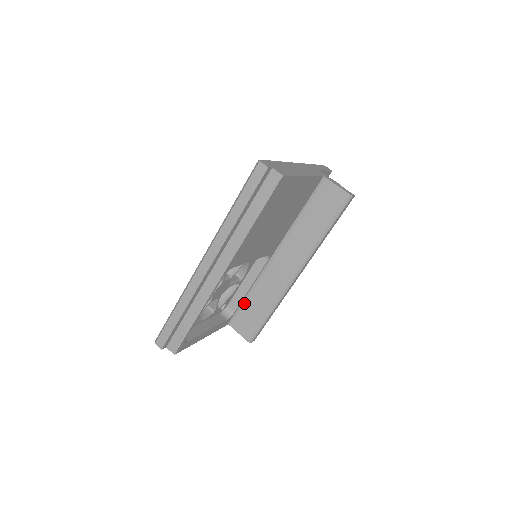
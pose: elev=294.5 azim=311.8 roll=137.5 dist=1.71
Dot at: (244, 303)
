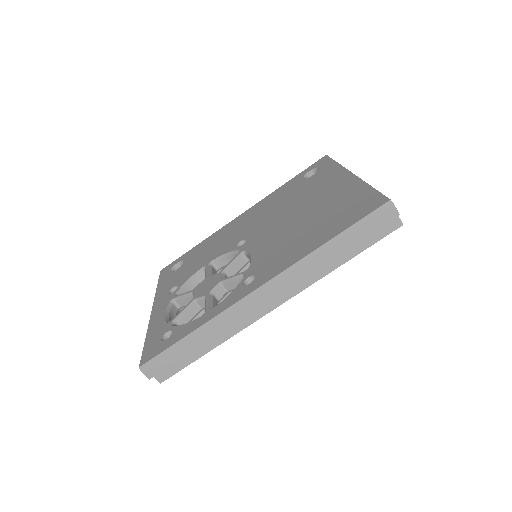
Dot at: occluded
